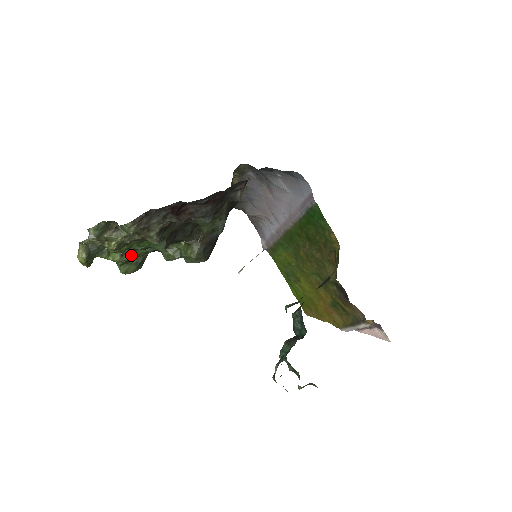
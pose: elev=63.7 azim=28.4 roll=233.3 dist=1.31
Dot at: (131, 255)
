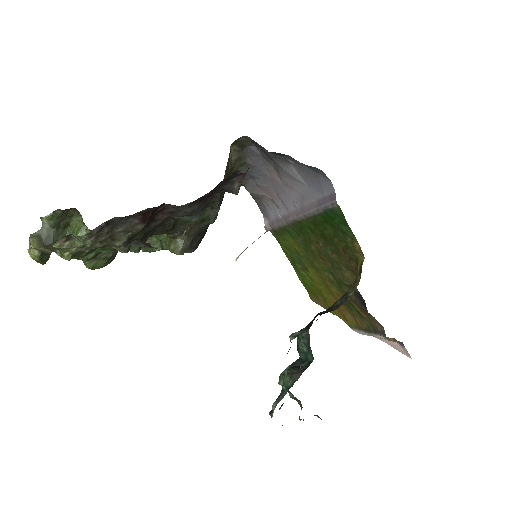
Dot at: occluded
